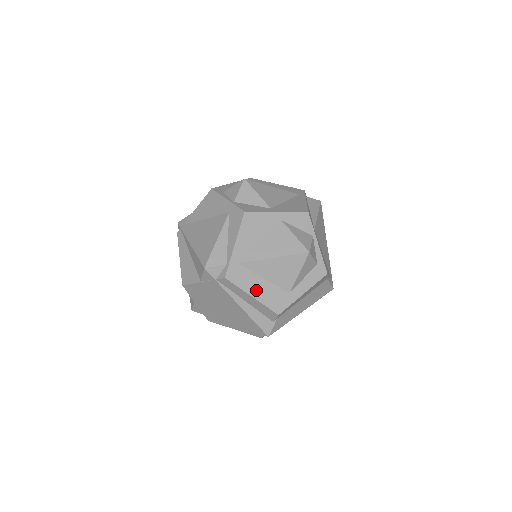
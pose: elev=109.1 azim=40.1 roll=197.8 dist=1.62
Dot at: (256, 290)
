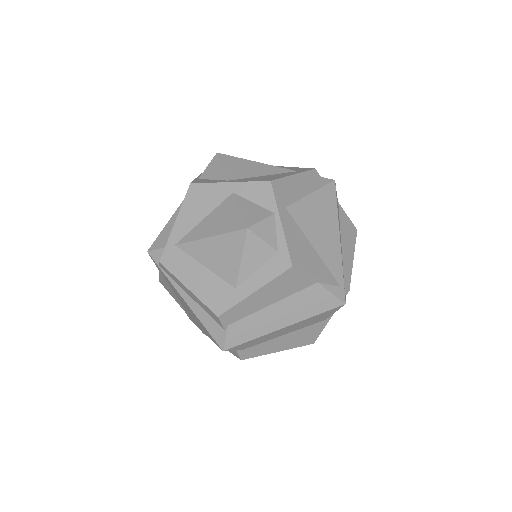
Dot at: (193, 280)
